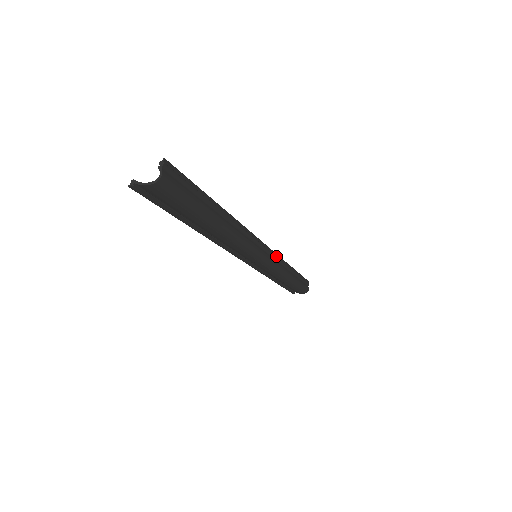
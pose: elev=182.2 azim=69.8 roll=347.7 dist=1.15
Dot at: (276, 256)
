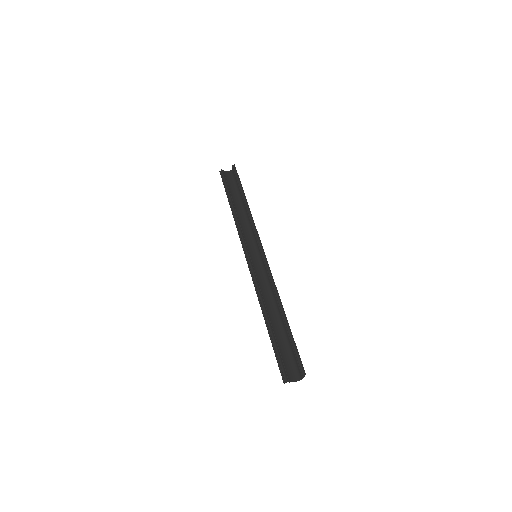
Dot at: (256, 231)
